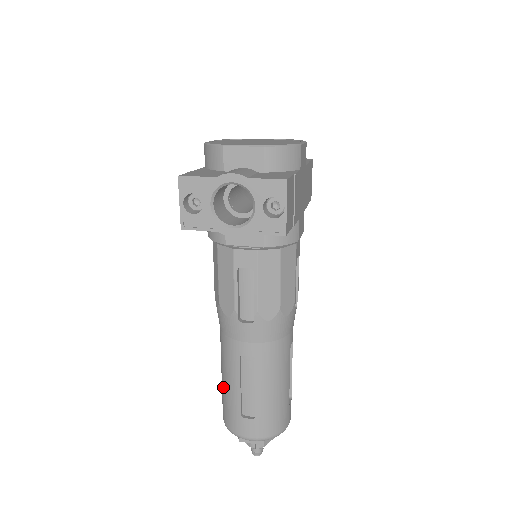
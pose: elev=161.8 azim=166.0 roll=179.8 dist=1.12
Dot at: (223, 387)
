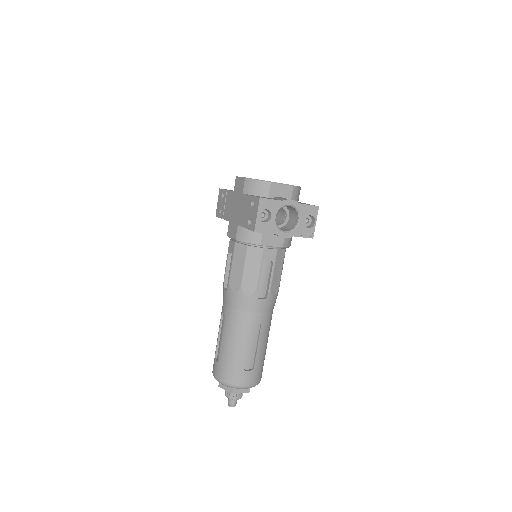
Dot at: (227, 352)
